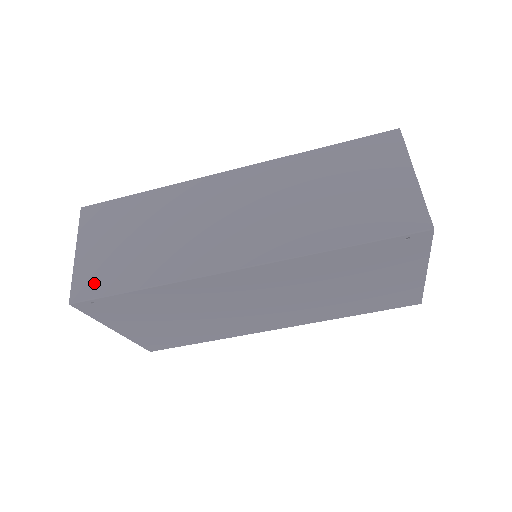
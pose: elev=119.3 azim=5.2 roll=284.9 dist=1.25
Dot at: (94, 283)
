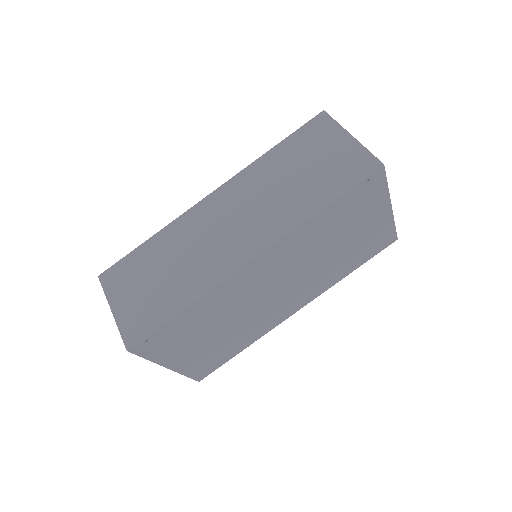
Dot at: (140, 325)
